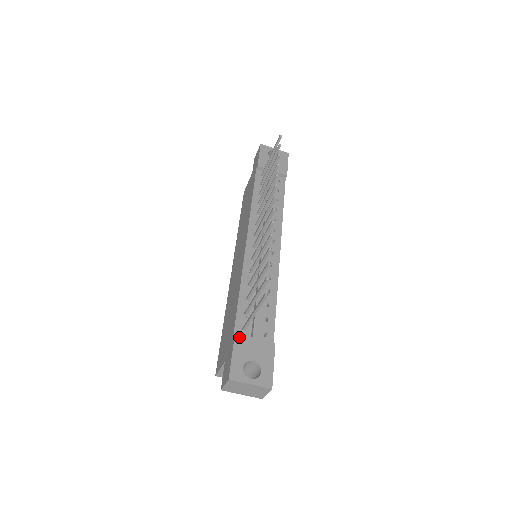
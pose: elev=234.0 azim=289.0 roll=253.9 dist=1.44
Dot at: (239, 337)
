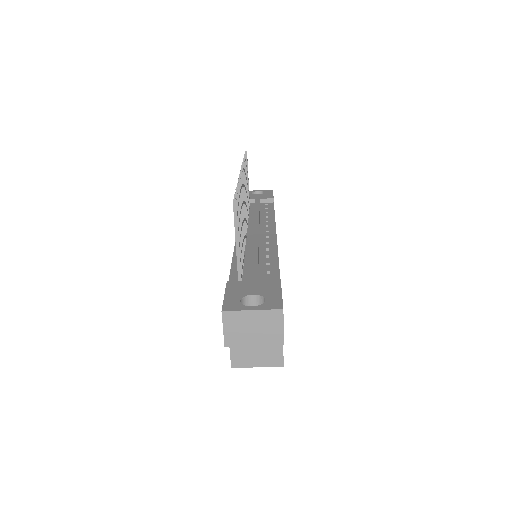
Dot at: (232, 283)
